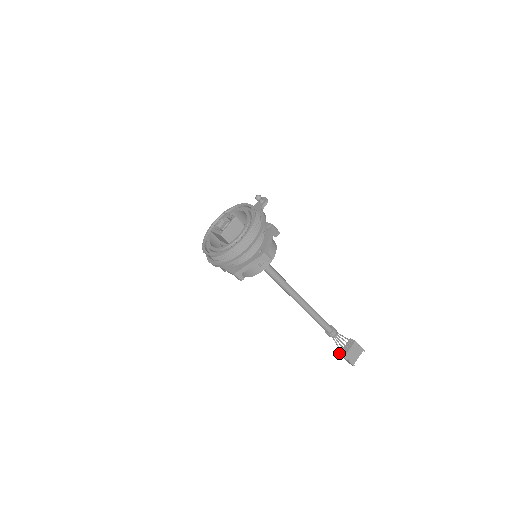
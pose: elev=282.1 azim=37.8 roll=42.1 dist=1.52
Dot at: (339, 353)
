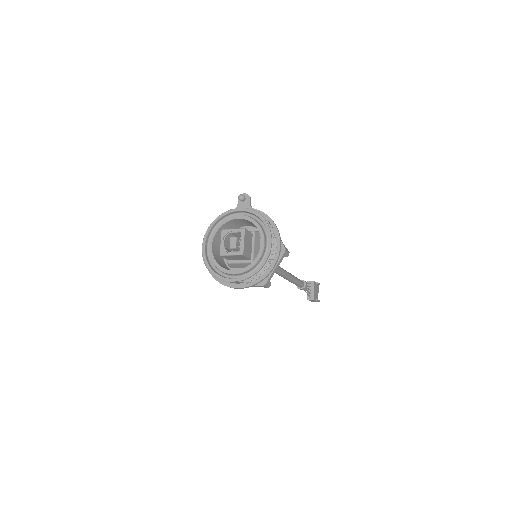
Dot at: (307, 299)
